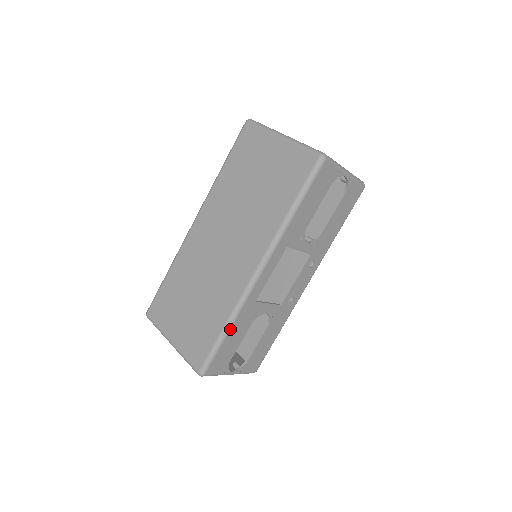
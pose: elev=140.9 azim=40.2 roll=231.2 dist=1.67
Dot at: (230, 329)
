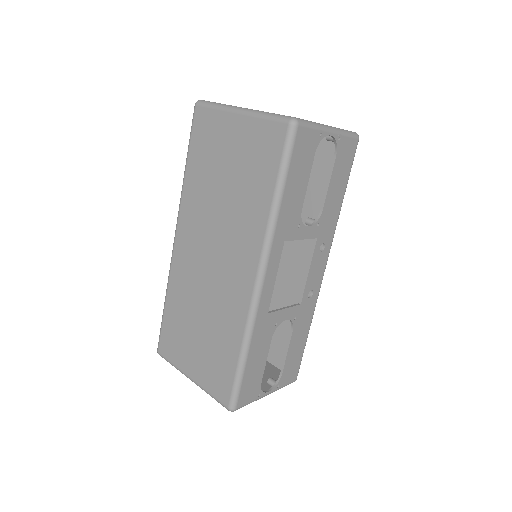
Dot at: (248, 353)
